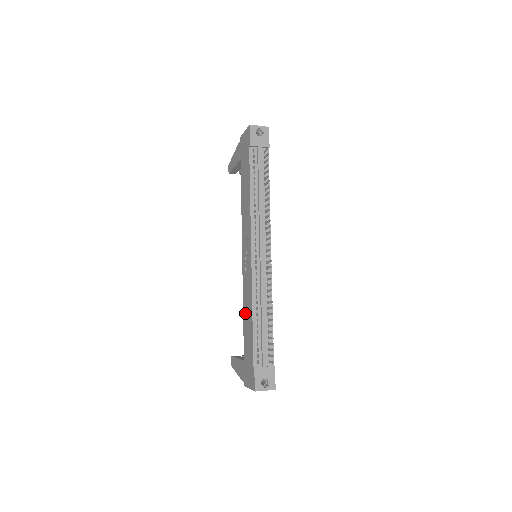
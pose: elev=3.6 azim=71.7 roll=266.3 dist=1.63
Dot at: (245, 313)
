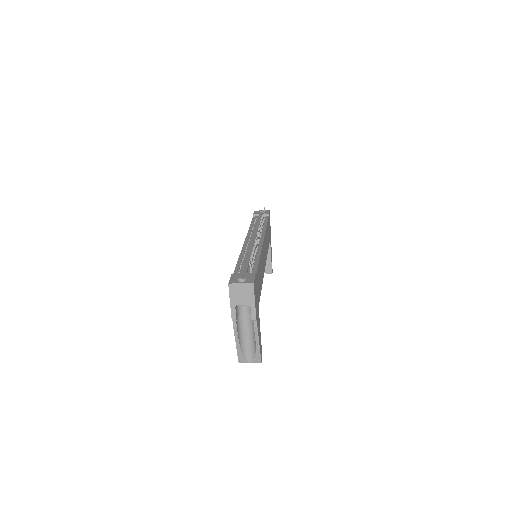
Dot at: occluded
